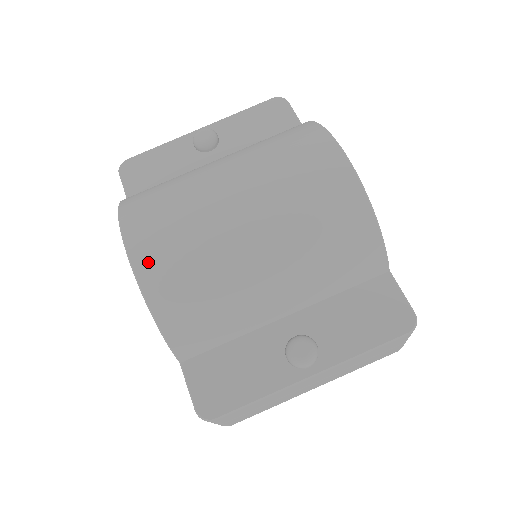
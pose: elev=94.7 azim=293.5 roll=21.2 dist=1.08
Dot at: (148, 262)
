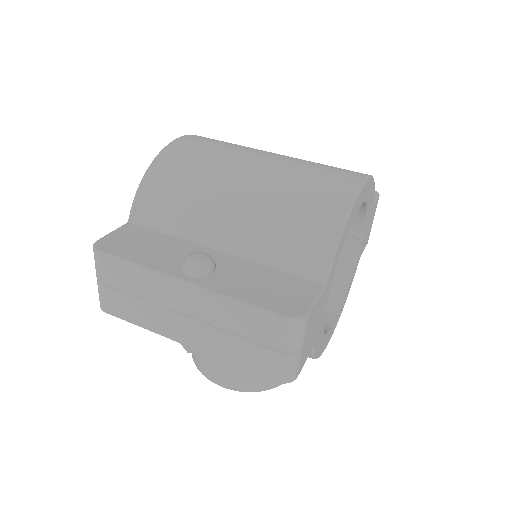
Dot at: (180, 146)
